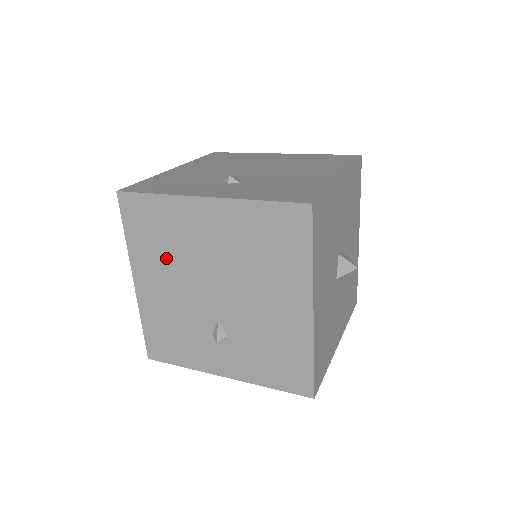
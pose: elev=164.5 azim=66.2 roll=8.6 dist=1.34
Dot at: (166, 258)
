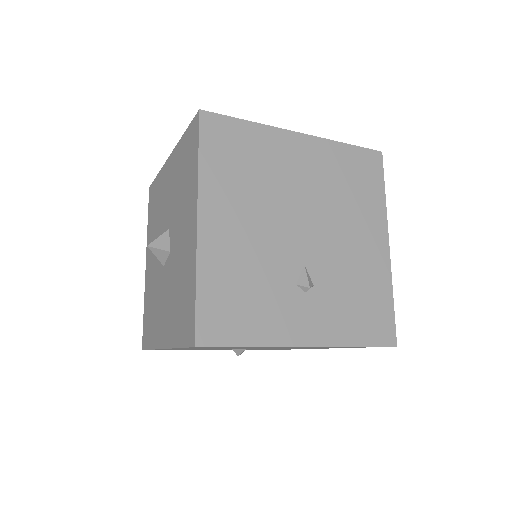
Dot at: (250, 190)
